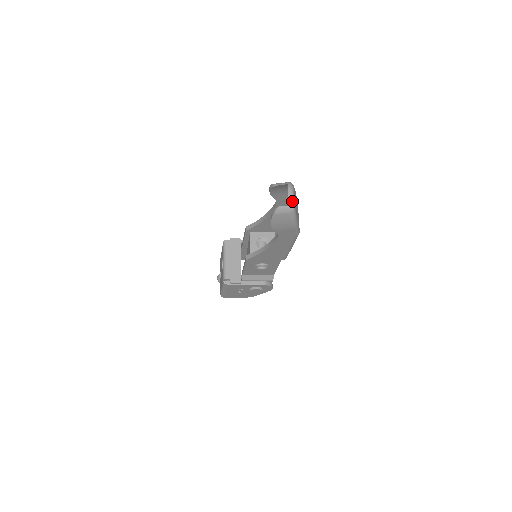
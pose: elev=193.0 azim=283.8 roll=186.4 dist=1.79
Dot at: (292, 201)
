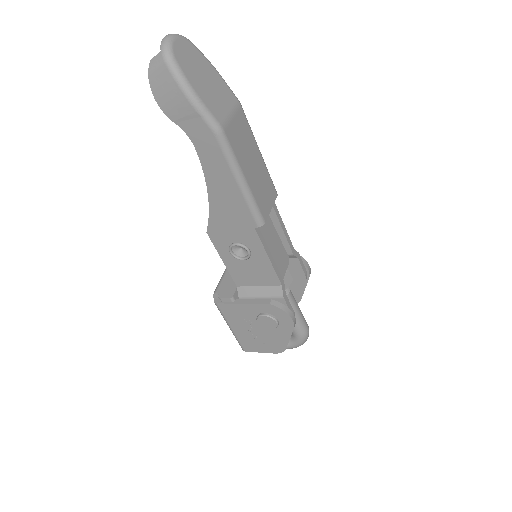
Dot at: (166, 44)
